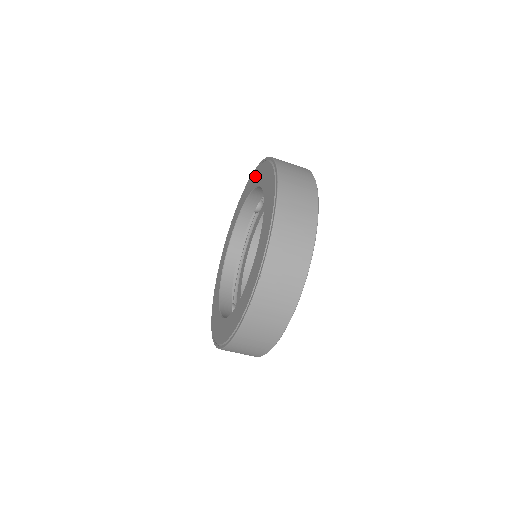
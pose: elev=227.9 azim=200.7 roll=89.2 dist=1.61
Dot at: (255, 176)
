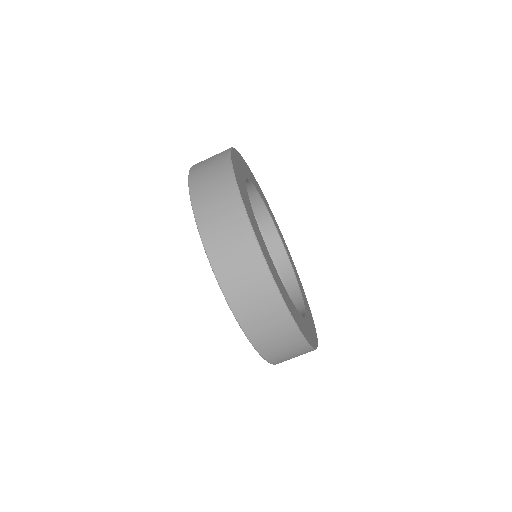
Dot at: occluded
